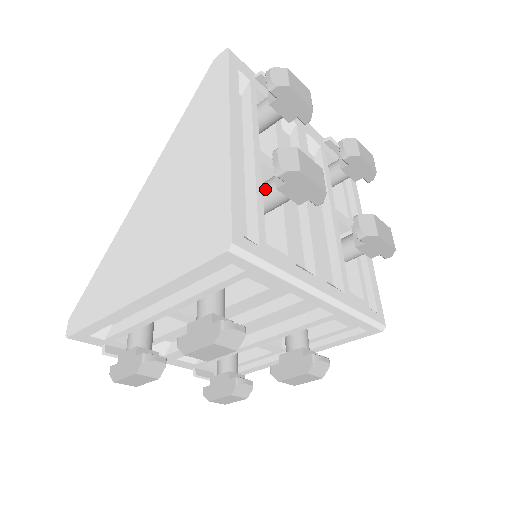
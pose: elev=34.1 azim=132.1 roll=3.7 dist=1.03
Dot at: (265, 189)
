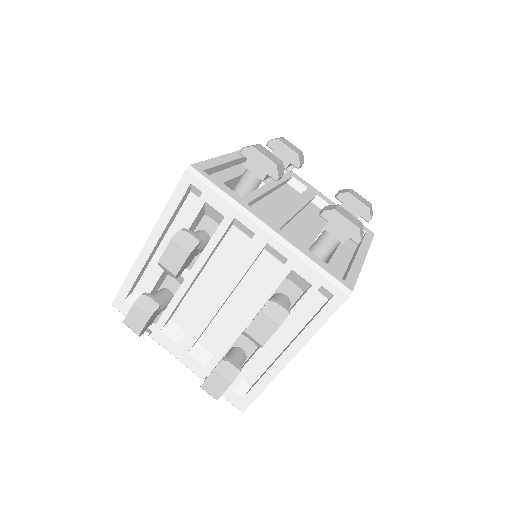
Dot at: (242, 175)
